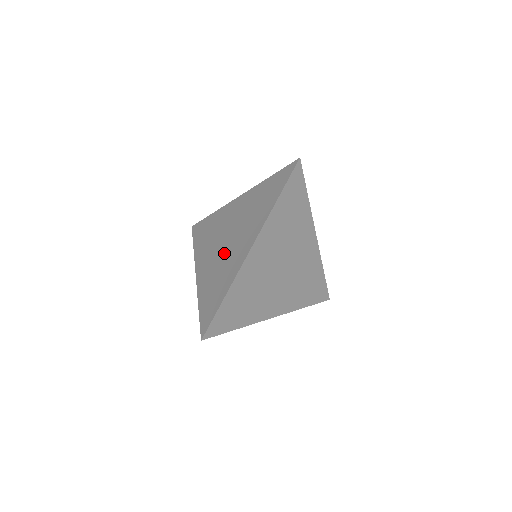
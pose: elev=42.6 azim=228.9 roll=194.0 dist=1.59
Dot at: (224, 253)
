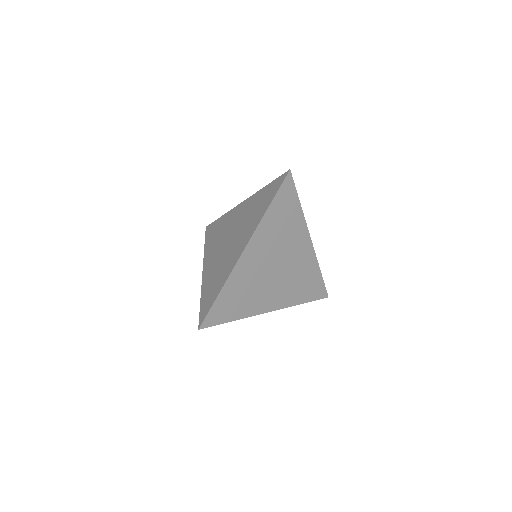
Dot at: (225, 253)
